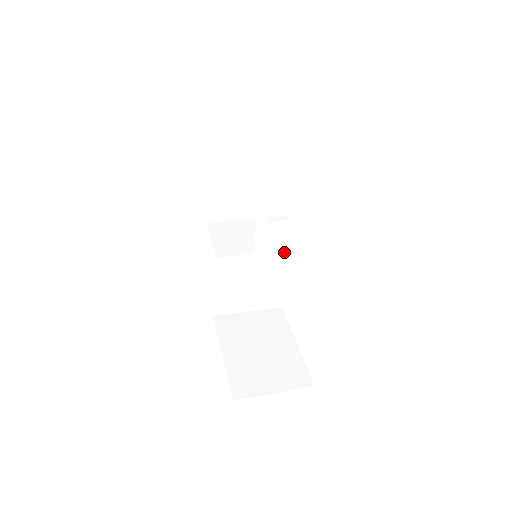
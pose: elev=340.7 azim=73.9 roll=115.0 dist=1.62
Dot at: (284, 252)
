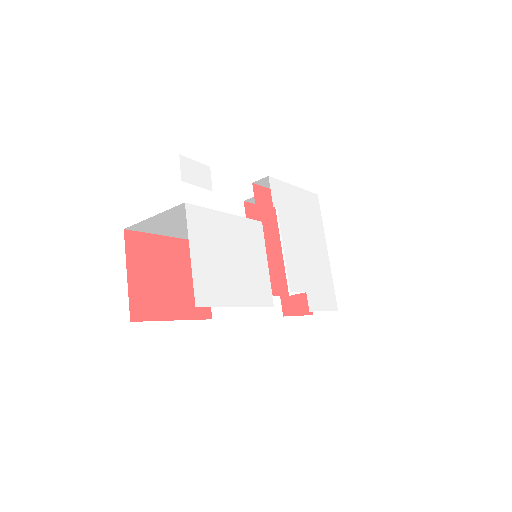
Dot at: occluded
